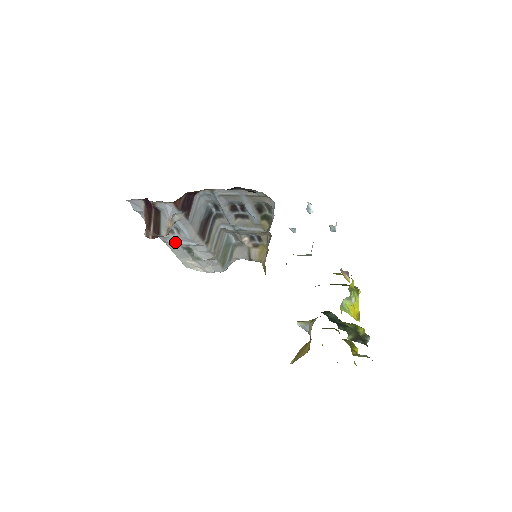
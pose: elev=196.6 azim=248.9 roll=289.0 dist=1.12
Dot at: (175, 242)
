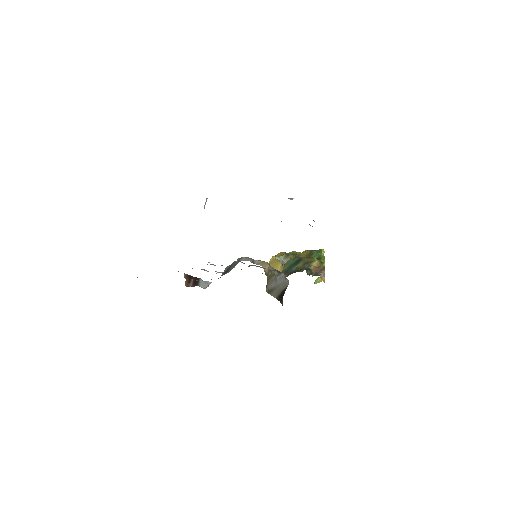
Dot at: occluded
